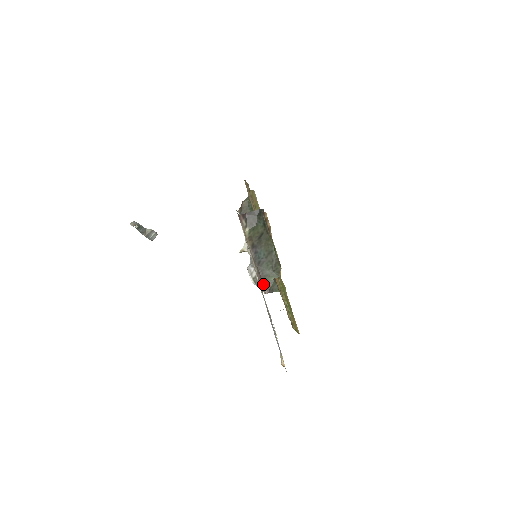
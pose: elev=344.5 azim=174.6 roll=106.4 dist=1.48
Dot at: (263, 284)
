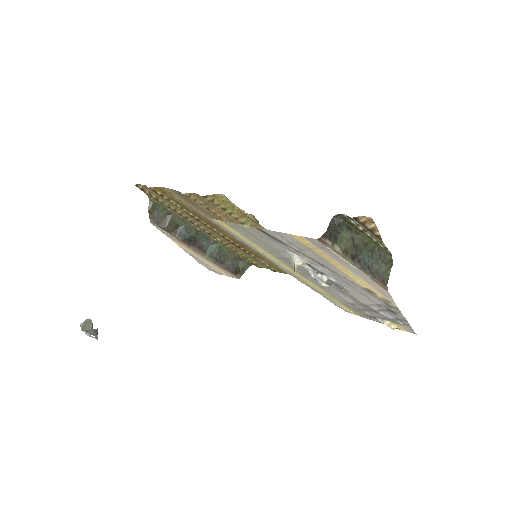
Dot at: (385, 283)
